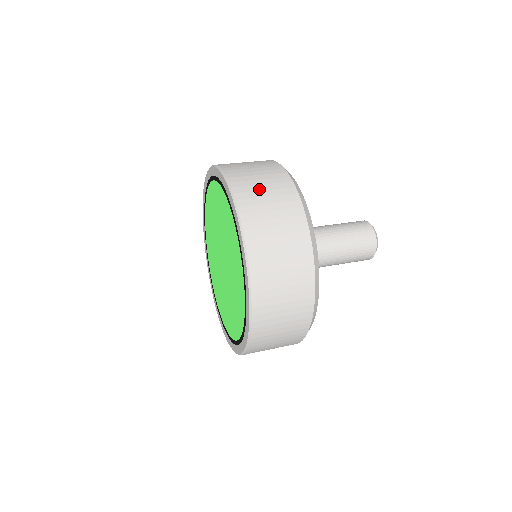
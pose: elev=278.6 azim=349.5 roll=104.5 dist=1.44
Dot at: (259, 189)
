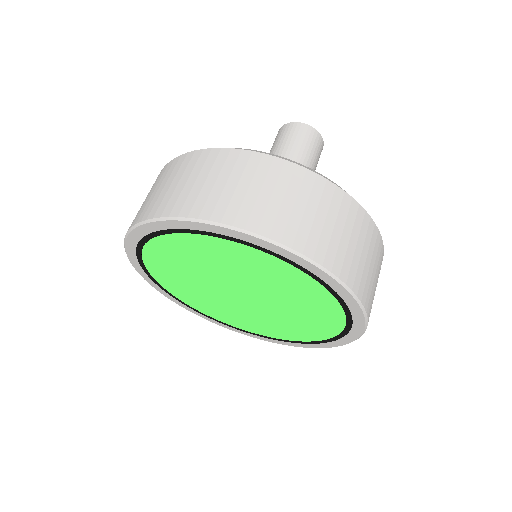
Dot at: (220, 189)
